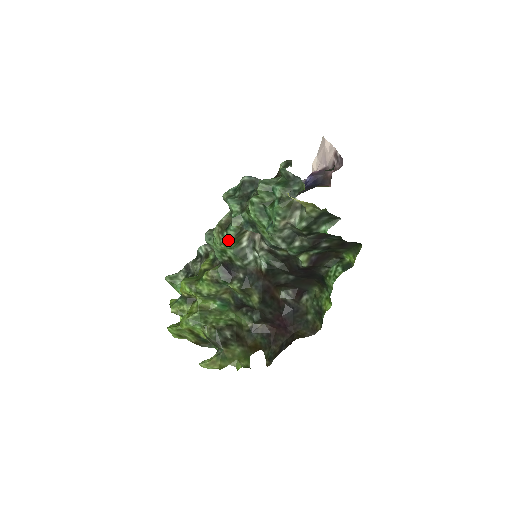
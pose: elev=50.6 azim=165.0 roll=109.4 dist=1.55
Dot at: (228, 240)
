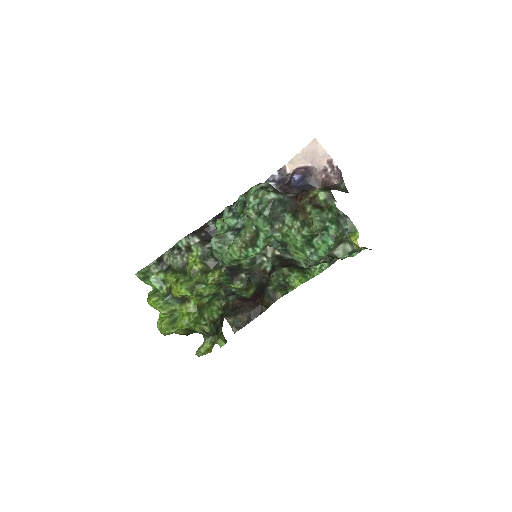
Dot at: (252, 255)
